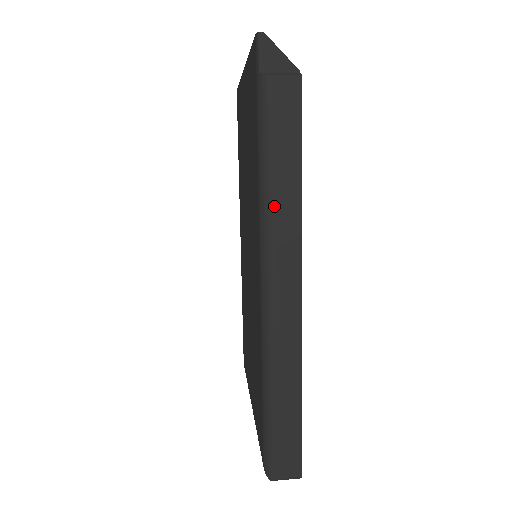
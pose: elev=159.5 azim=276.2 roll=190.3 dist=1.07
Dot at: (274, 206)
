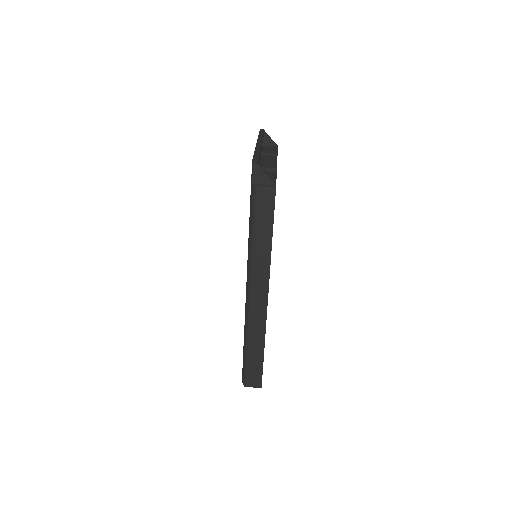
Dot at: (255, 255)
